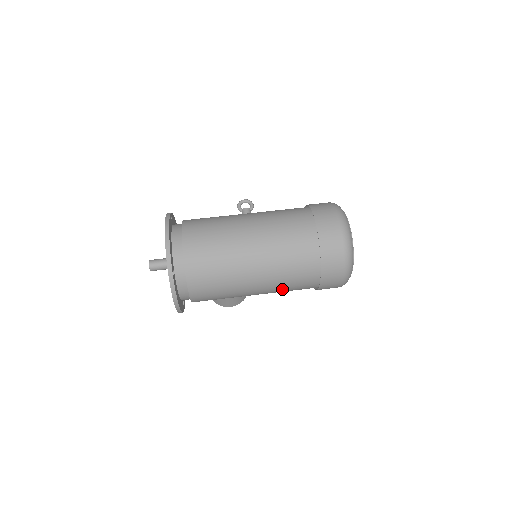
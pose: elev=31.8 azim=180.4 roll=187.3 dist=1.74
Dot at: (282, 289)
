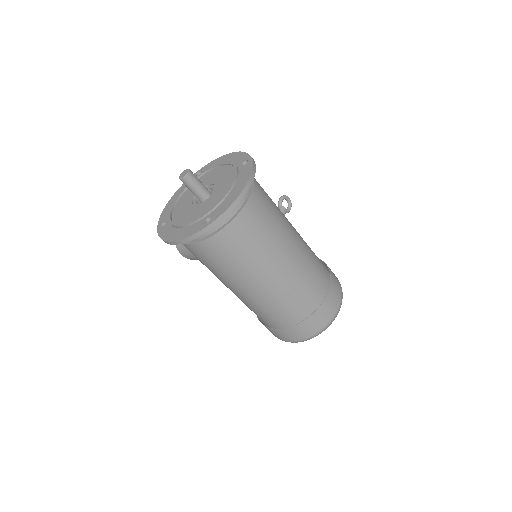
Dot at: (249, 305)
